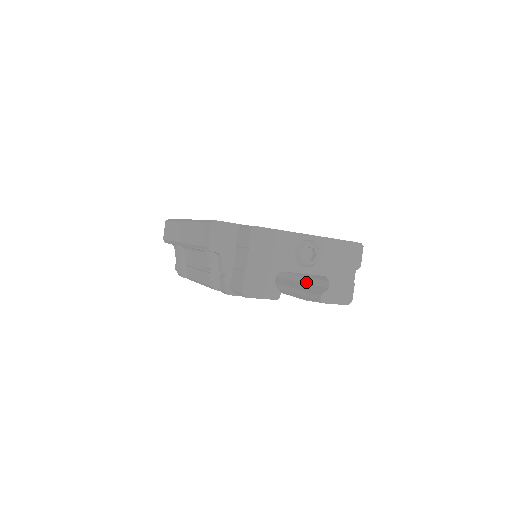
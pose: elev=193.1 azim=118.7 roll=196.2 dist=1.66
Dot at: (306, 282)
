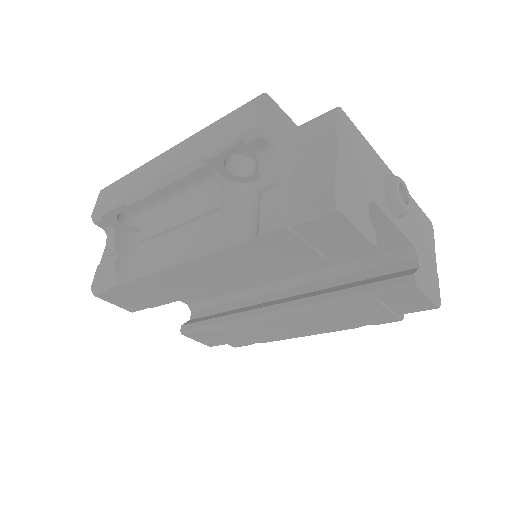
Dot at: (359, 279)
